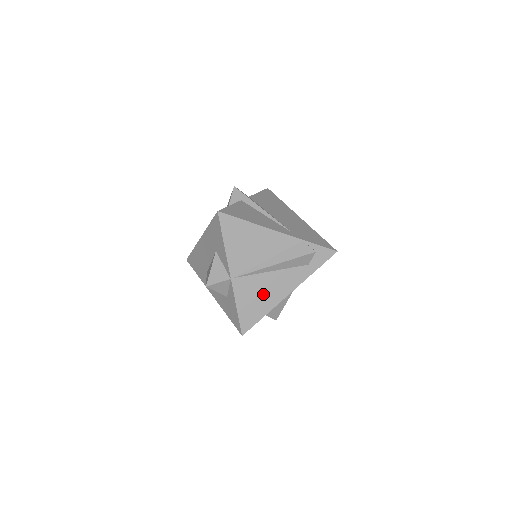
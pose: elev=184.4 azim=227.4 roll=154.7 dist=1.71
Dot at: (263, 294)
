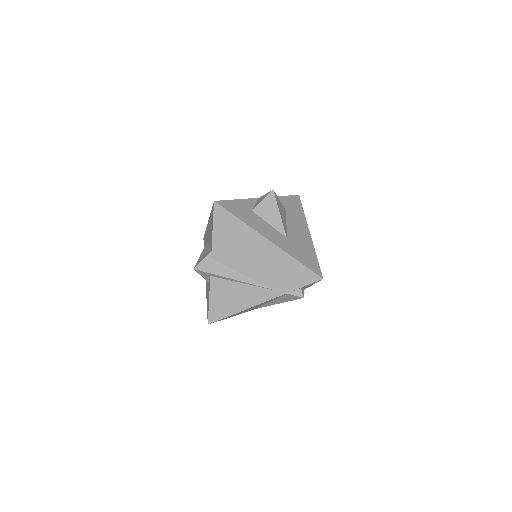
Dot at: occluded
